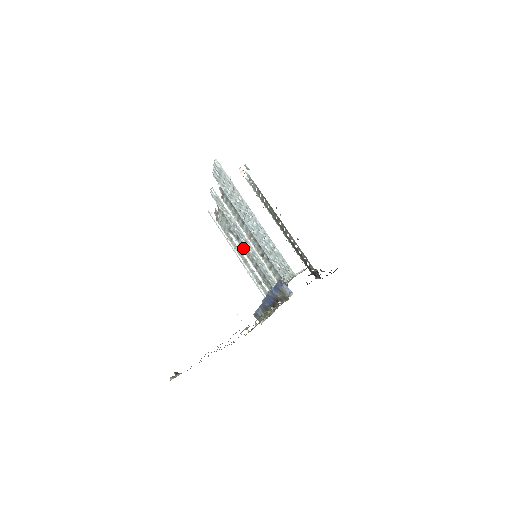
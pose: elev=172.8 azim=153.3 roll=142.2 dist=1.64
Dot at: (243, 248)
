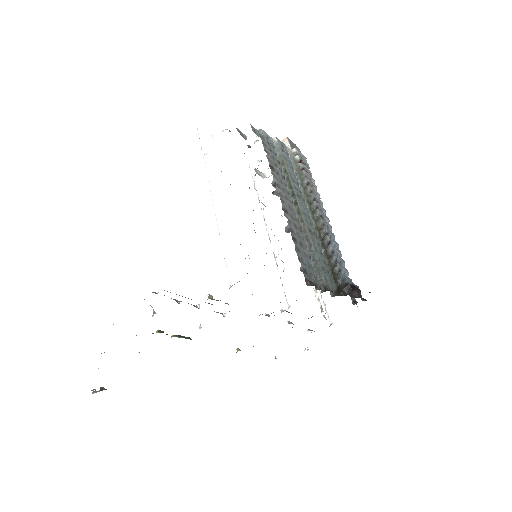
Dot at: occluded
